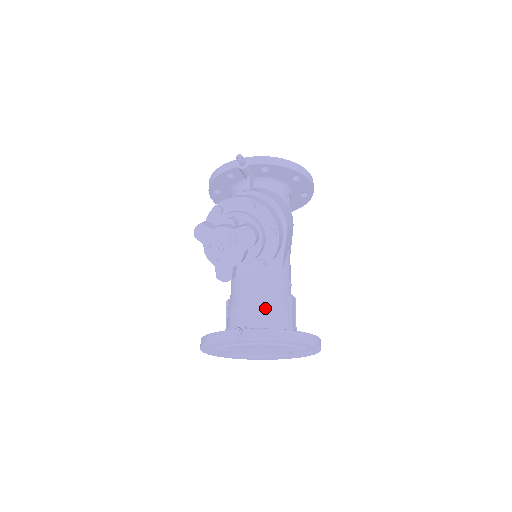
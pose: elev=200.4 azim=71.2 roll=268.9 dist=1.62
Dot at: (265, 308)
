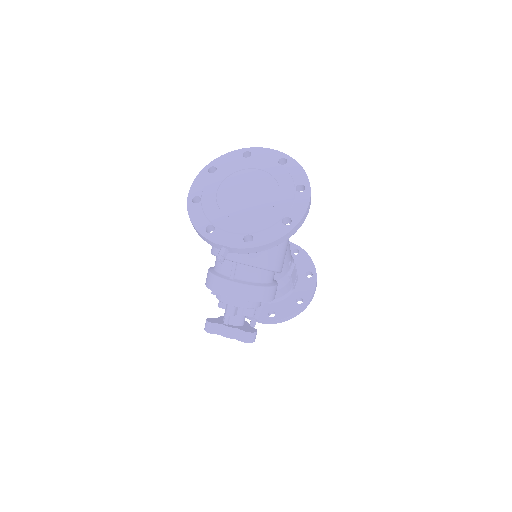
Dot at: occluded
